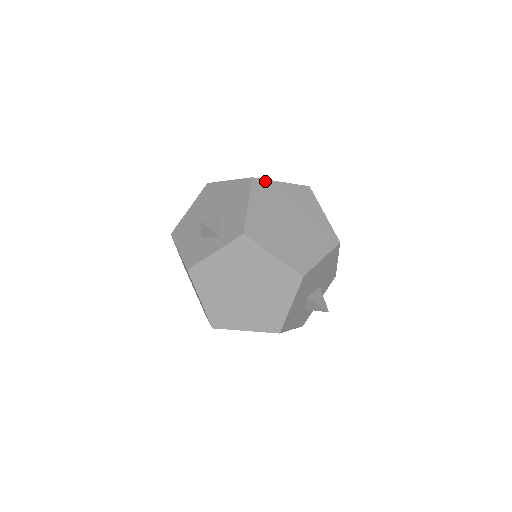
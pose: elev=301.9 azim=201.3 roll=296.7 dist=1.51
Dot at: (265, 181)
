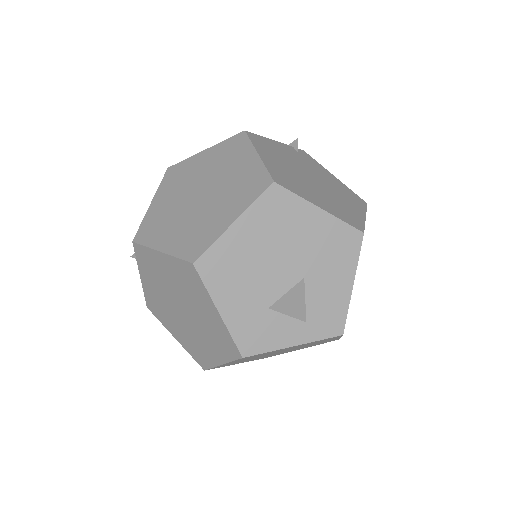
Dot at: occluded
